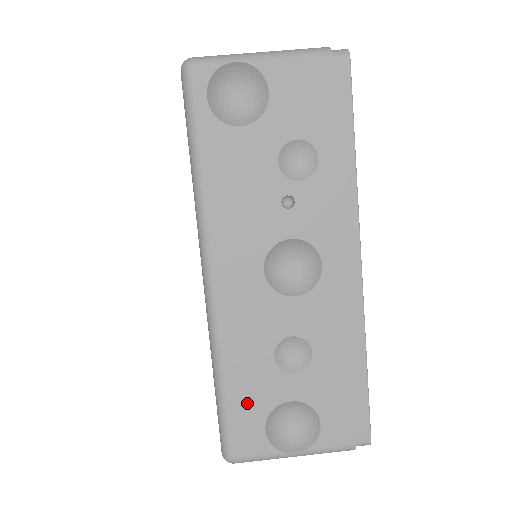
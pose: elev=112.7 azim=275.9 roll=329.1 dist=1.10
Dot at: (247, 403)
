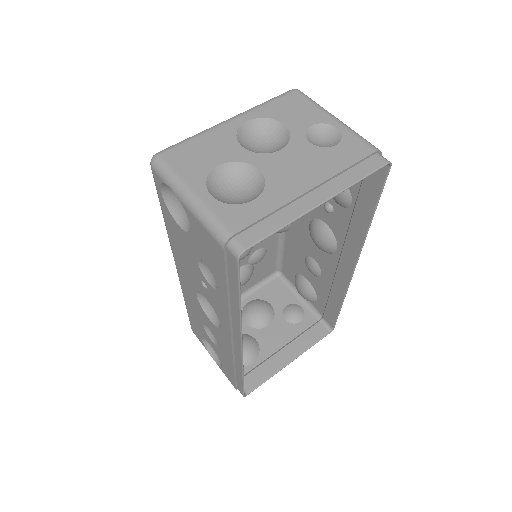
Dot at: (195, 324)
